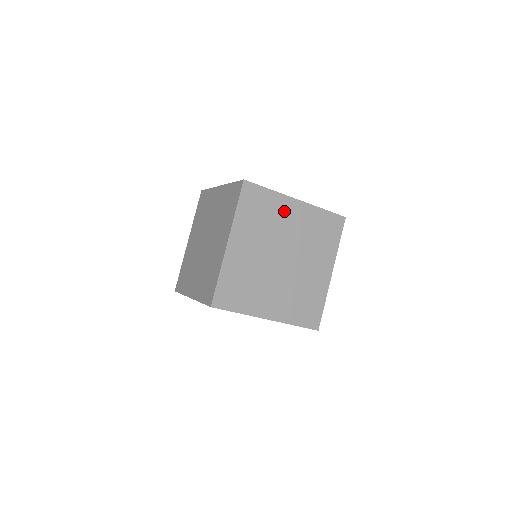
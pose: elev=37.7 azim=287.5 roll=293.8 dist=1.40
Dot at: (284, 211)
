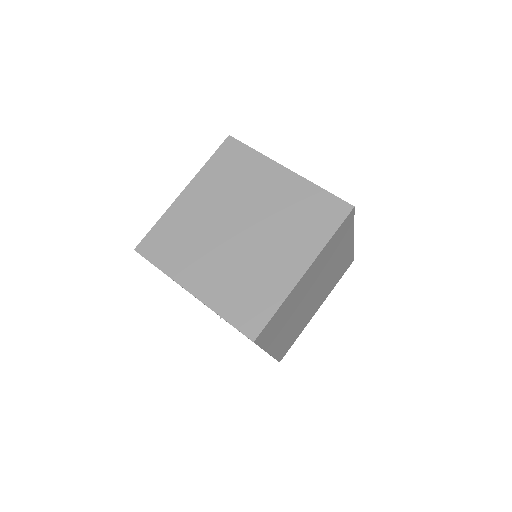
Dot at: (264, 177)
